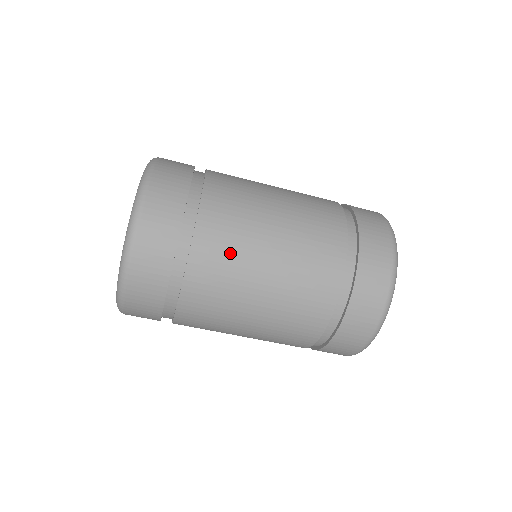
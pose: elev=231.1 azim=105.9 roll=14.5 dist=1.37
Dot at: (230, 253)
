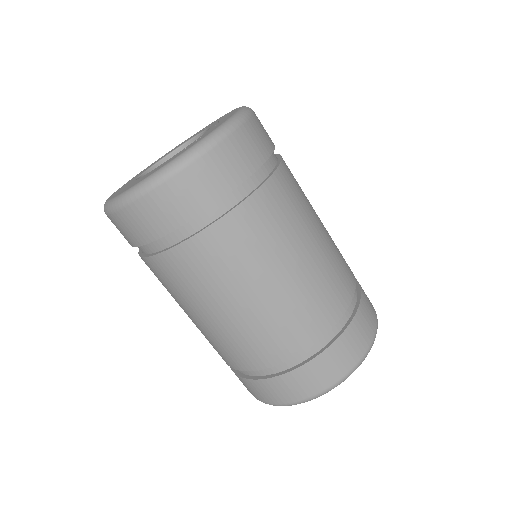
Dot at: (296, 204)
